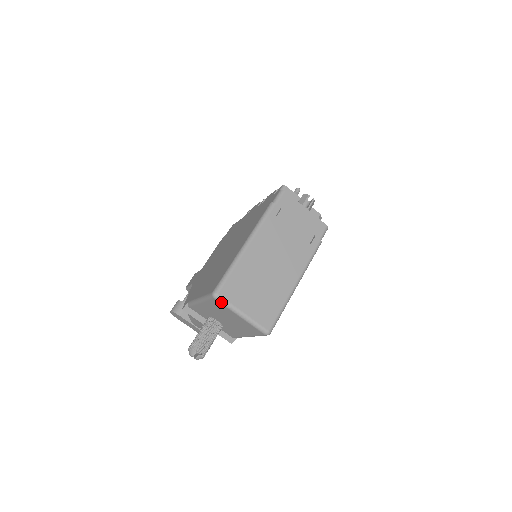
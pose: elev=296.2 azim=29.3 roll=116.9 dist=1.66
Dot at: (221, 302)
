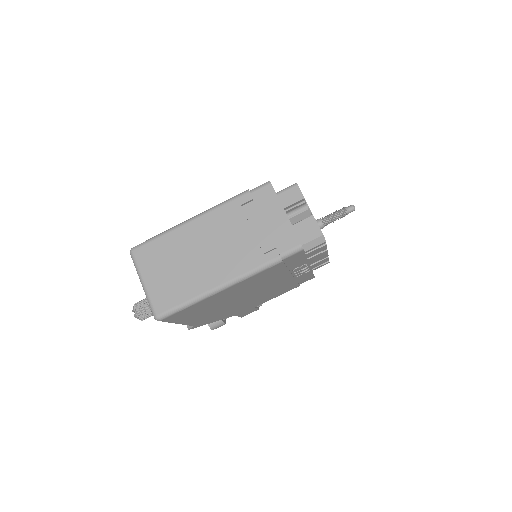
Dot at: (133, 260)
